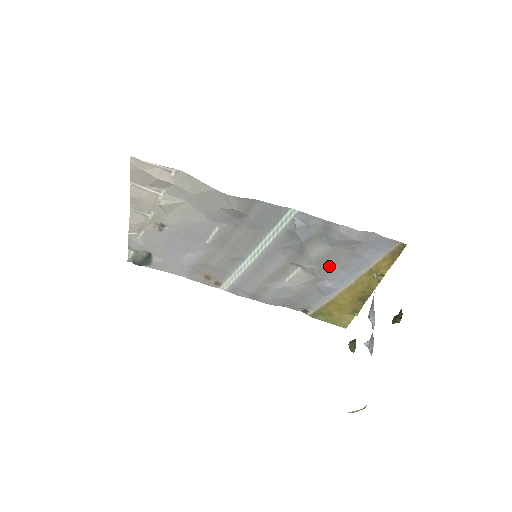
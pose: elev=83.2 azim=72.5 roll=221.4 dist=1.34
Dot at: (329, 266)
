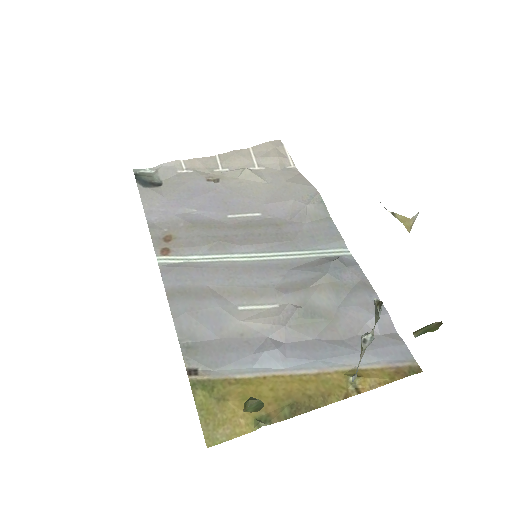
Dot at: (309, 330)
